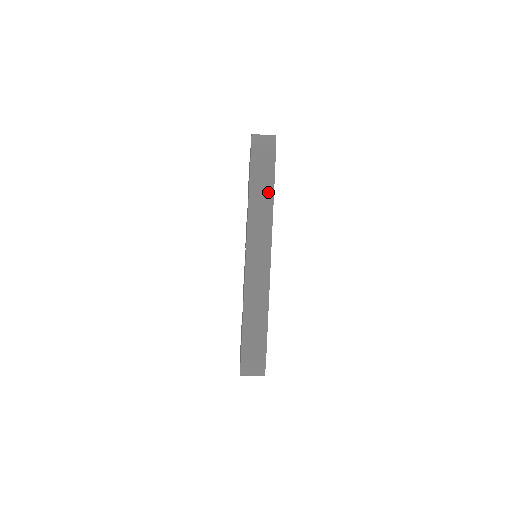
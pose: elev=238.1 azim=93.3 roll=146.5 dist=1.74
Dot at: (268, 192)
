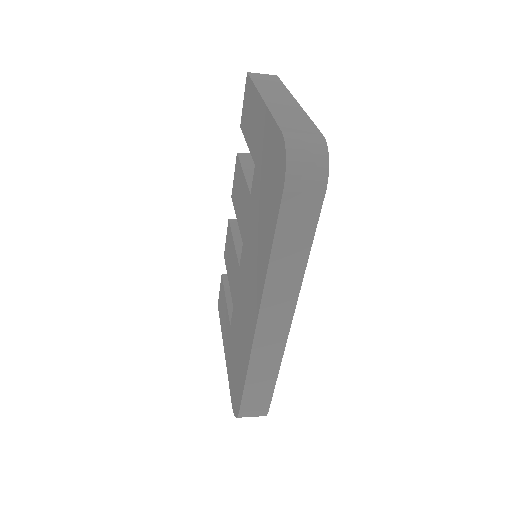
Dot at: (302, 249)
